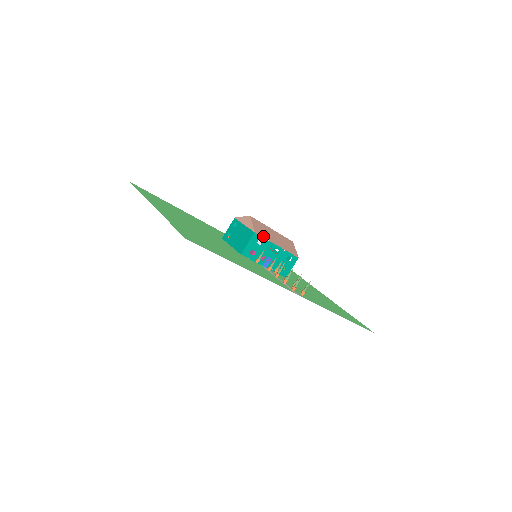
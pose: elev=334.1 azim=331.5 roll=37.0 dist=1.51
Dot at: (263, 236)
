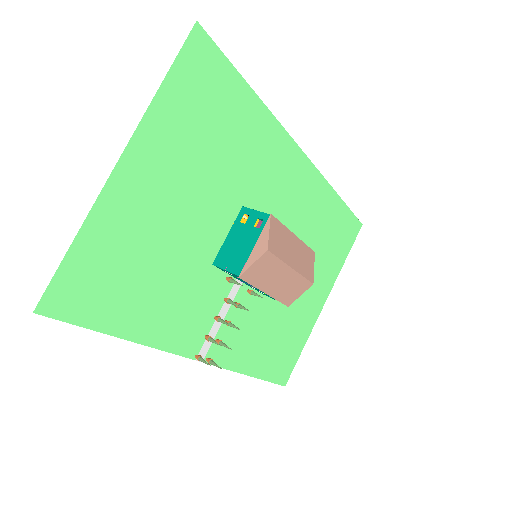
Dot at: (251, 281)
